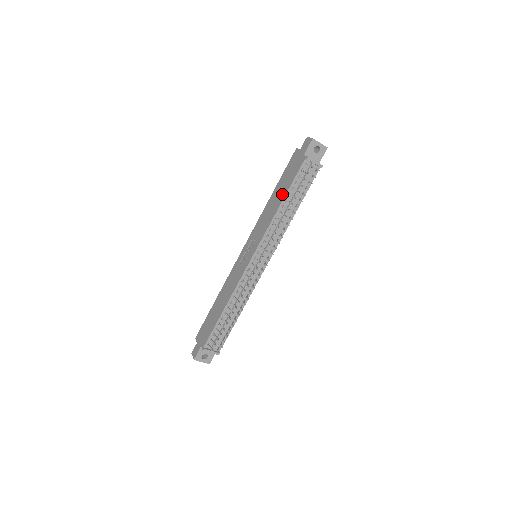
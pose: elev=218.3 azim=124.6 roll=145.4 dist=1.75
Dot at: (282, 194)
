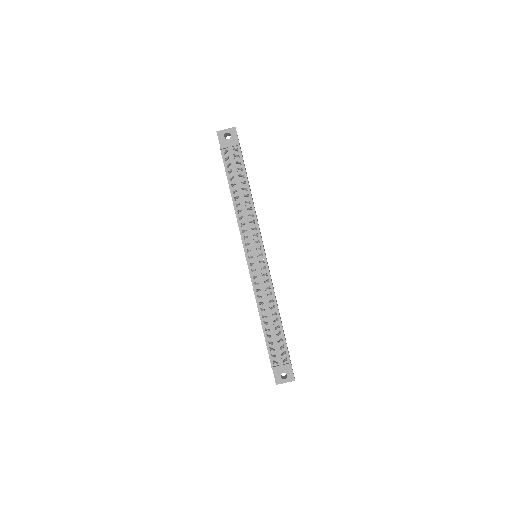
Dot at: occluded
